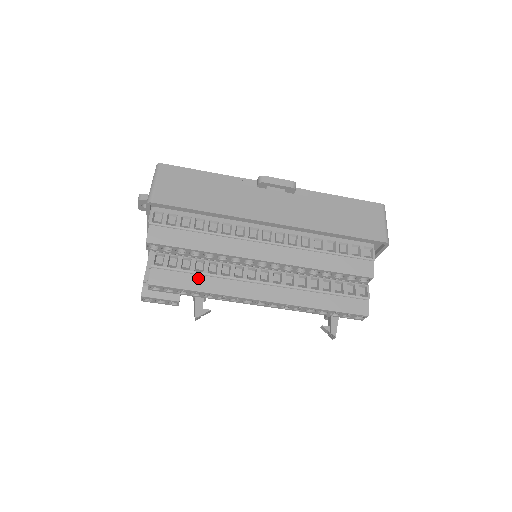
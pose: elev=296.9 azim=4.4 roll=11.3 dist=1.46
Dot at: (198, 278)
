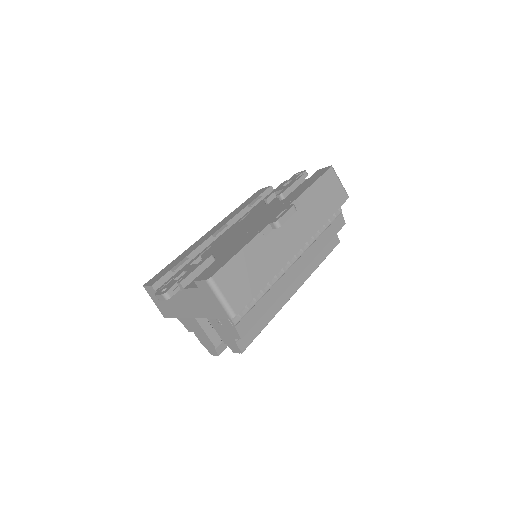
Dot at: (262, 318)
